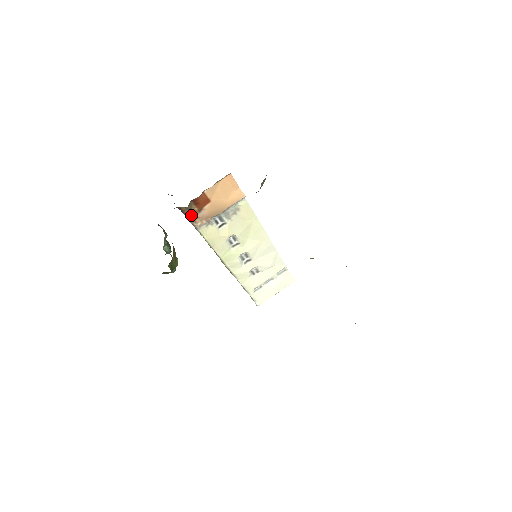
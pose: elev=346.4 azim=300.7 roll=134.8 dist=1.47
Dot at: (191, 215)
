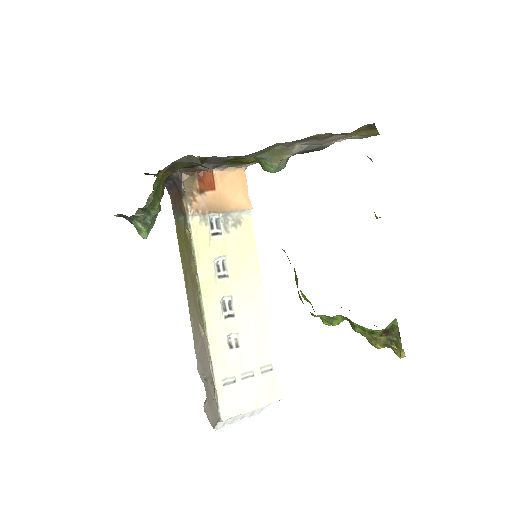
Dot at: (189, 192)
